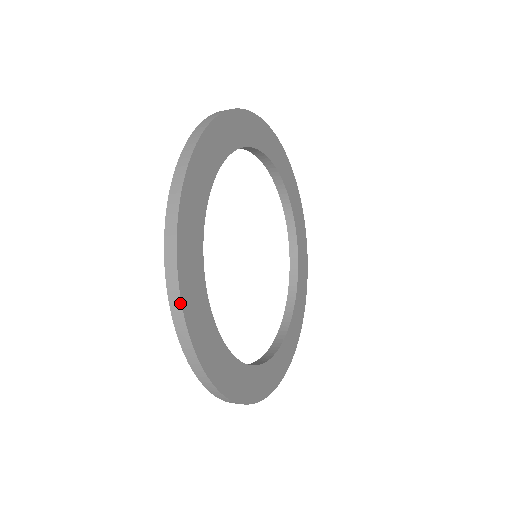
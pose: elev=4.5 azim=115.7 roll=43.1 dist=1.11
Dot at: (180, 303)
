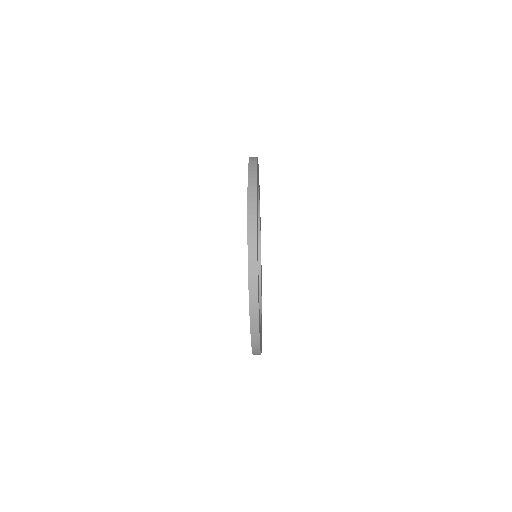
Dot at: (256, 175)
